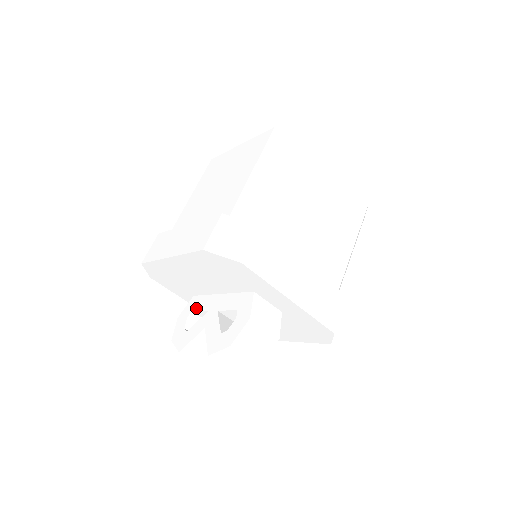
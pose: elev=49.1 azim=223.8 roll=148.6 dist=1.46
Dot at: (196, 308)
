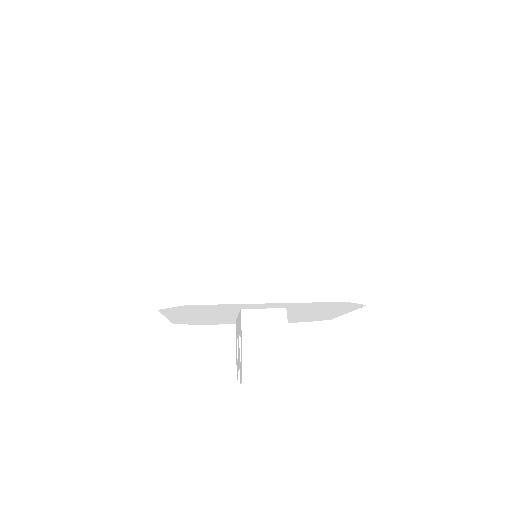
Dot at: occluded
